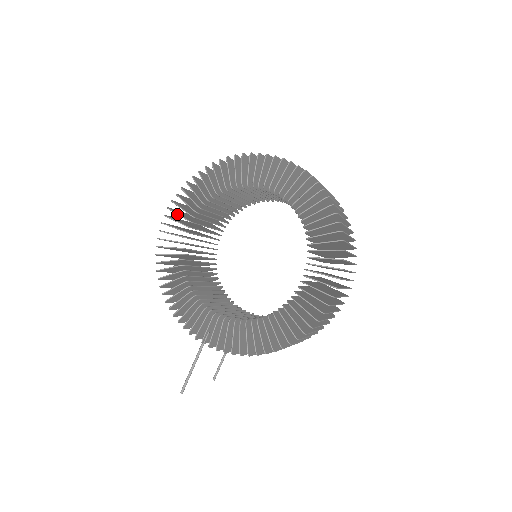
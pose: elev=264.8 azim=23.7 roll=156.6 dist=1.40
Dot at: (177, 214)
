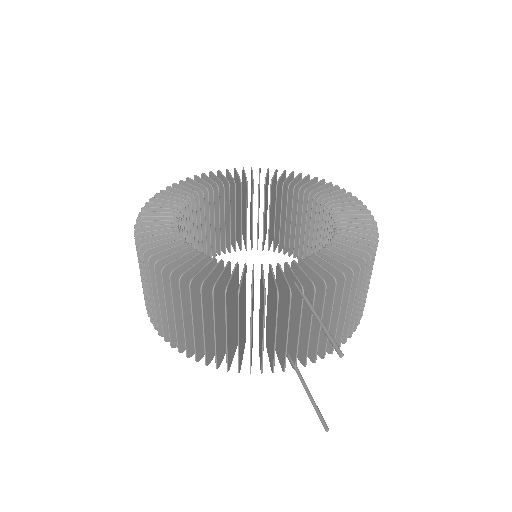
Dot at: (155, 225)
